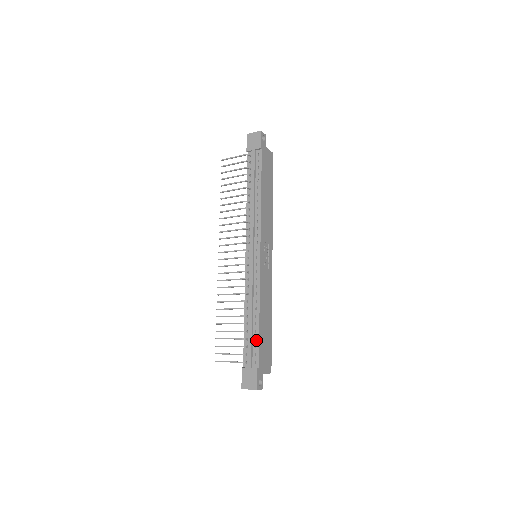
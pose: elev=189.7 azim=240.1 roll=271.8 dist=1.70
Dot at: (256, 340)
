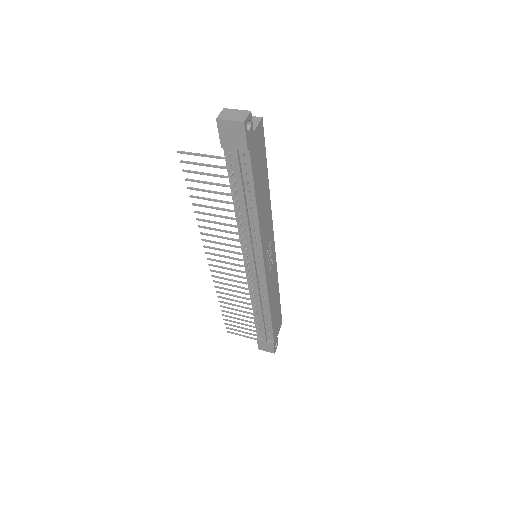
Dot at: (269, 326)
